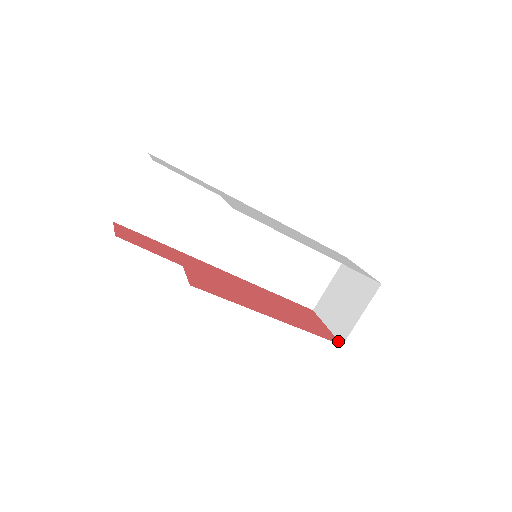
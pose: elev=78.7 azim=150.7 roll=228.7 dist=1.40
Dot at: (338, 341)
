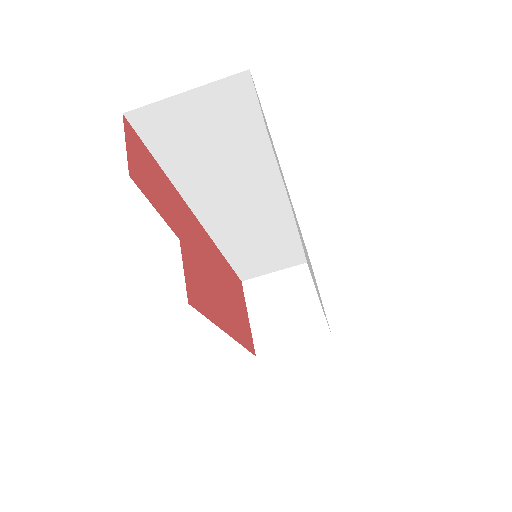
Dot at: (254, 349)
